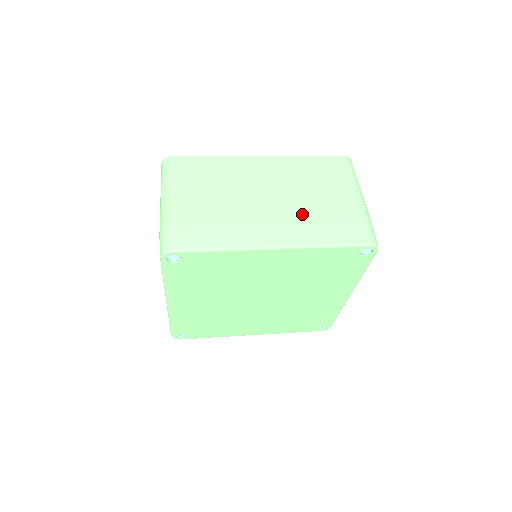
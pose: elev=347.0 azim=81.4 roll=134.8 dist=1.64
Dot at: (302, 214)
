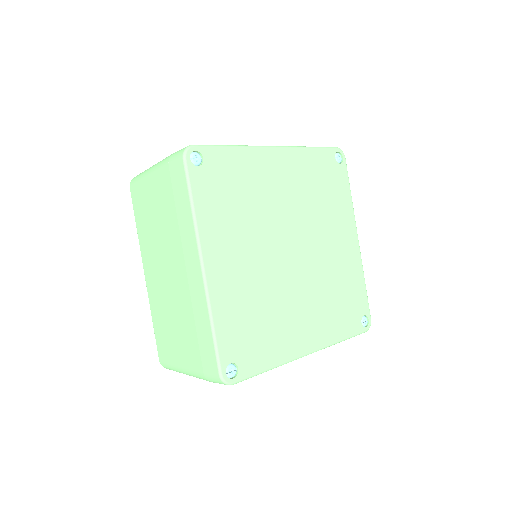
Dot at: occluded
